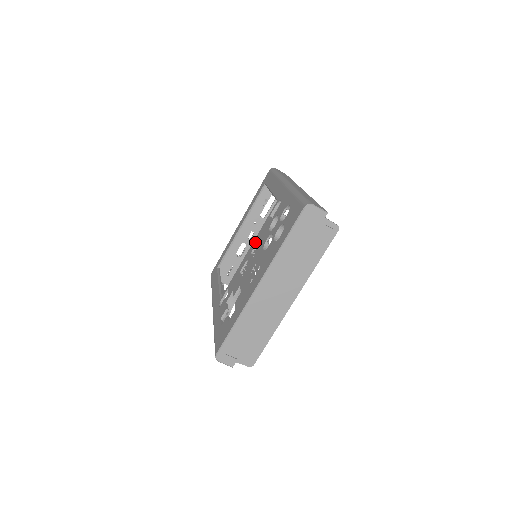
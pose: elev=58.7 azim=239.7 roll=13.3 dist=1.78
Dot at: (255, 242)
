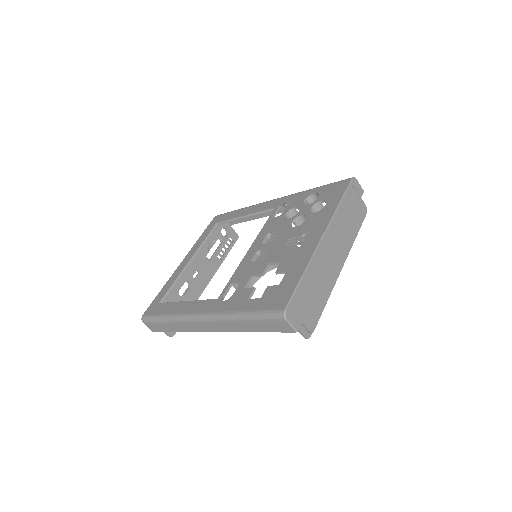
Dot at: (261, 237)
